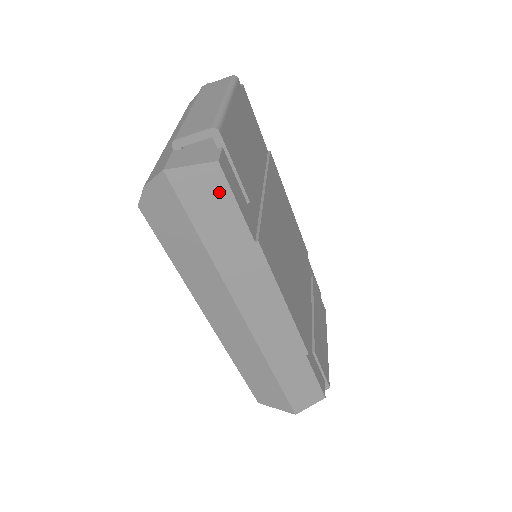
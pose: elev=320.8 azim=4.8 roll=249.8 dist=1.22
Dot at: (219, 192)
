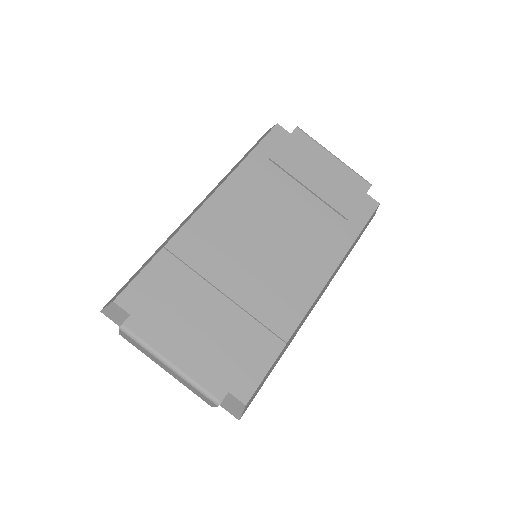
Dot at: (258, 388)
